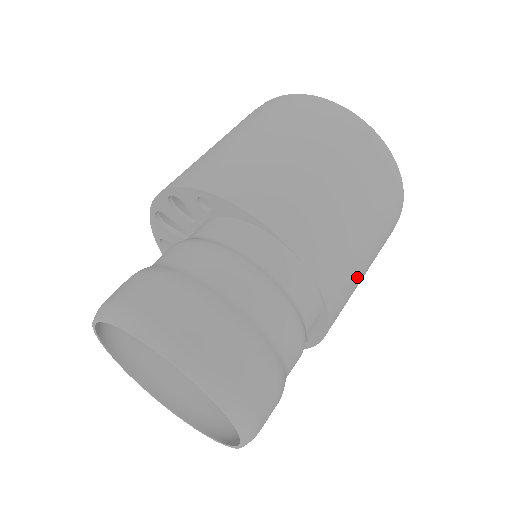
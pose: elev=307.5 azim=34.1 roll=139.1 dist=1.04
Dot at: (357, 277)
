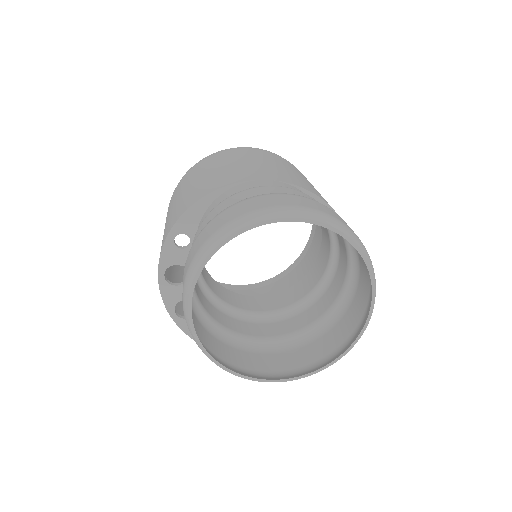
Dot at: (309, 184)
